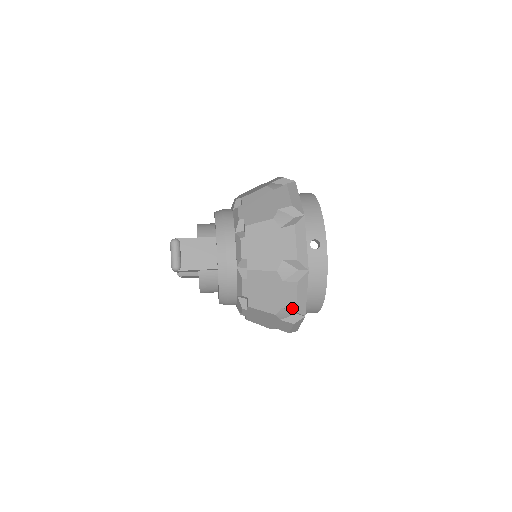
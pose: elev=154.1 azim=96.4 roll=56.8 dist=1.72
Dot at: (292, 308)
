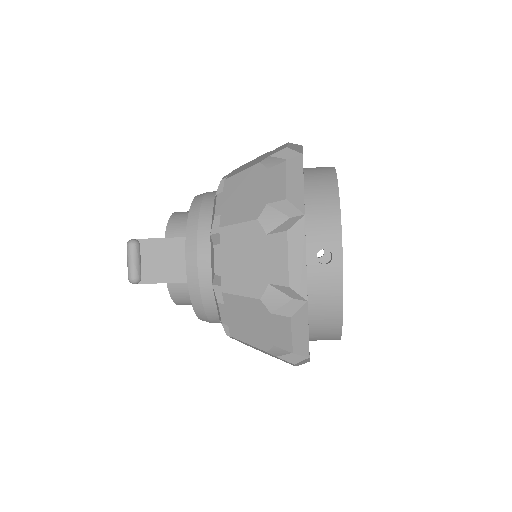
Dot at: (287, 348)
